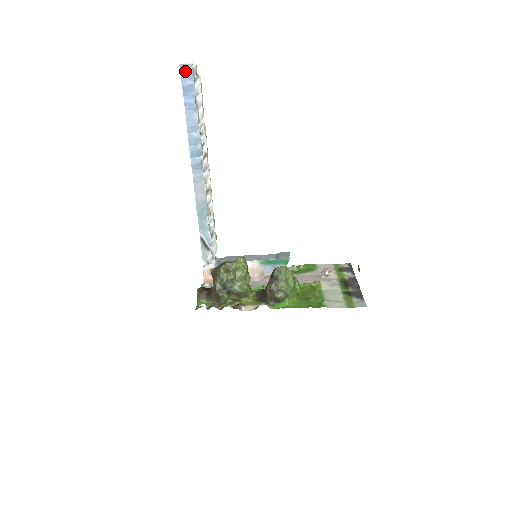
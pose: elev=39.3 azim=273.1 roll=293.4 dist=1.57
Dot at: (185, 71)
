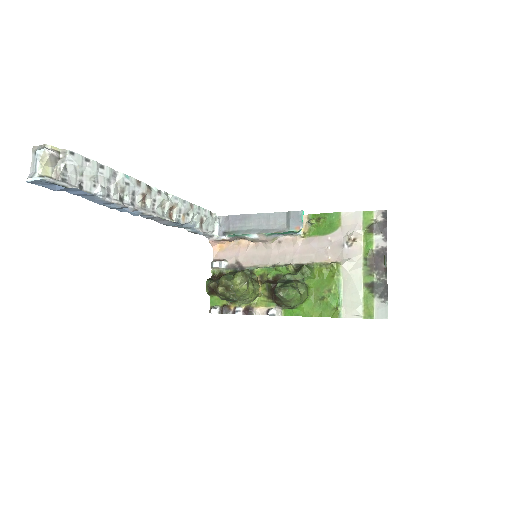
Dot at: (41, 183)
